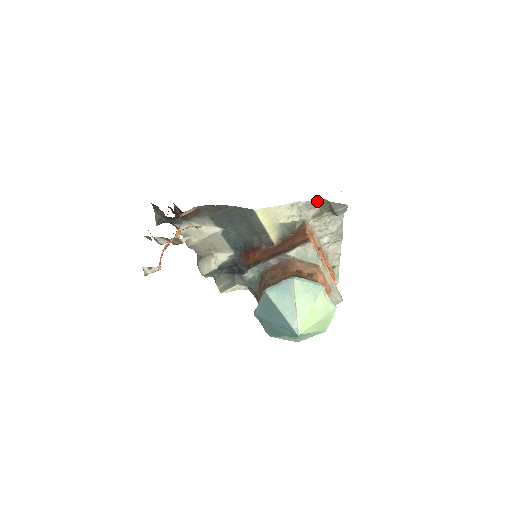
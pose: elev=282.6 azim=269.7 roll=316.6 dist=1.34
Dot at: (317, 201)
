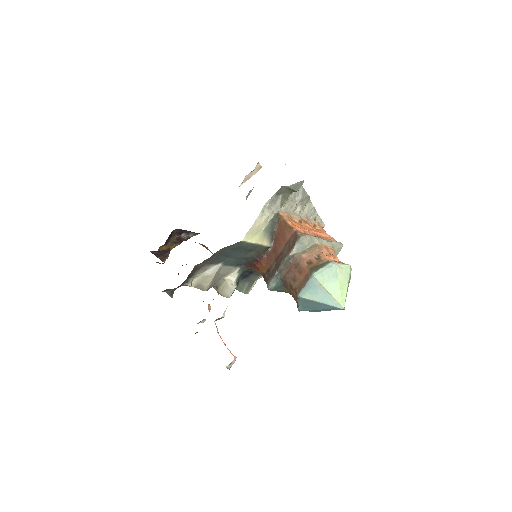
Dot at: (277, 192)
